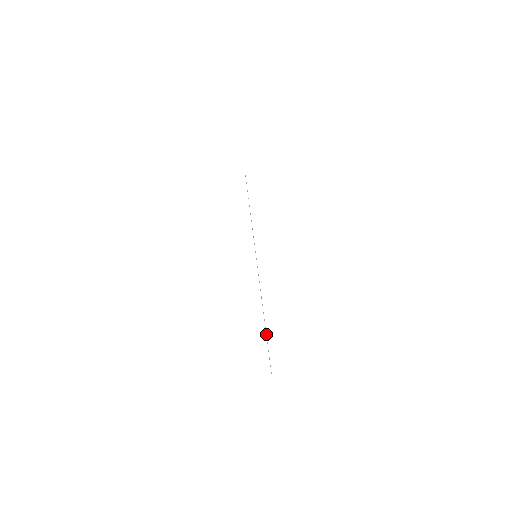
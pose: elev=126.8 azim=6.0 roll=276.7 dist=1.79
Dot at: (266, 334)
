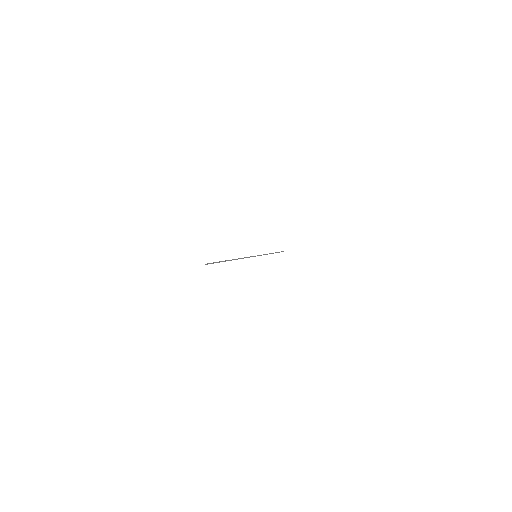
Dot at: (224, 261)
